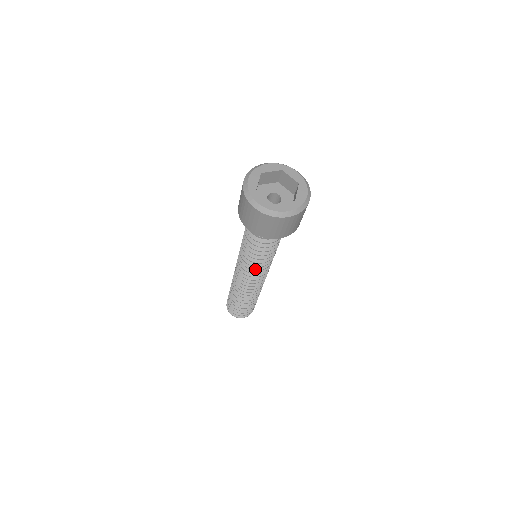
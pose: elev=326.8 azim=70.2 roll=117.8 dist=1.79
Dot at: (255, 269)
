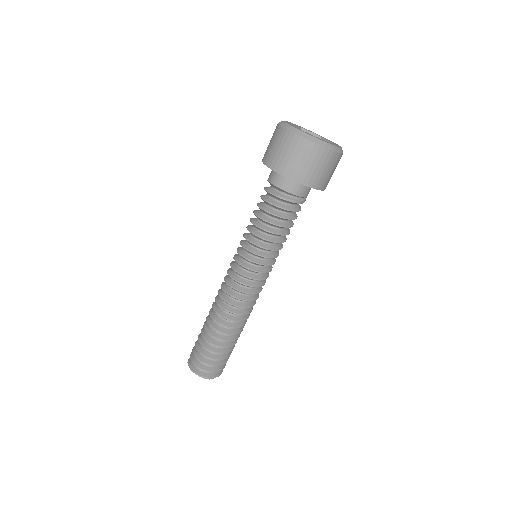
Dot at: (267, 264)
